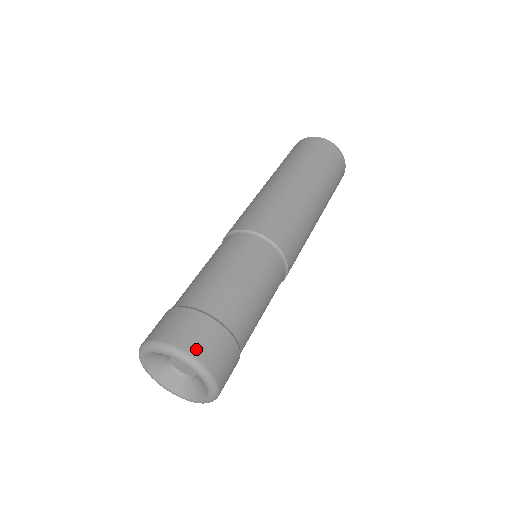
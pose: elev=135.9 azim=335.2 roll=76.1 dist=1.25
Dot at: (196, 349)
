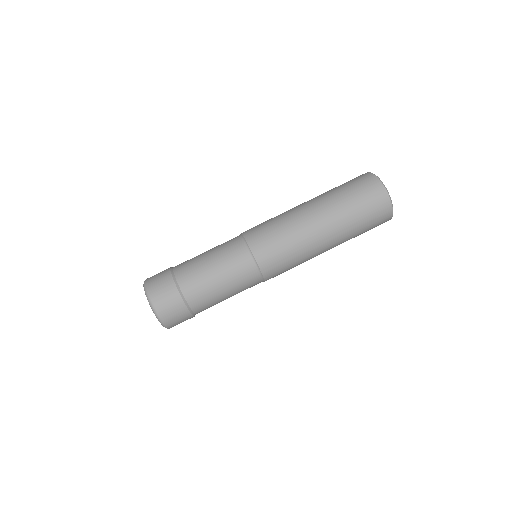
Dot at: (152, 288)
